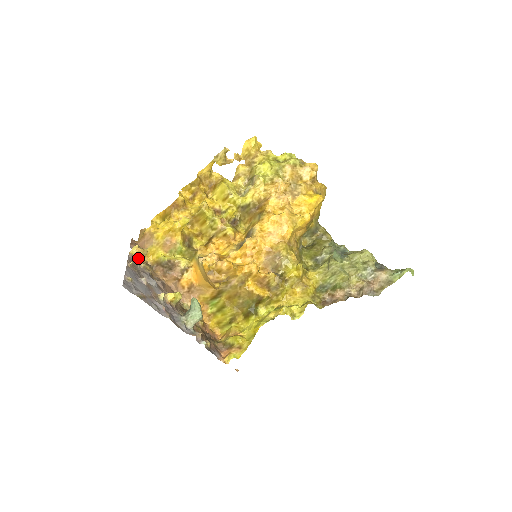
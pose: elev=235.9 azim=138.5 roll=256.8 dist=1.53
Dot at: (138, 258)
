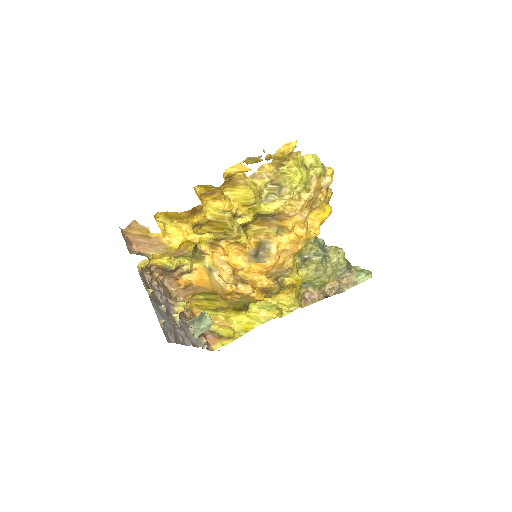
Dot at: (143, 268)
